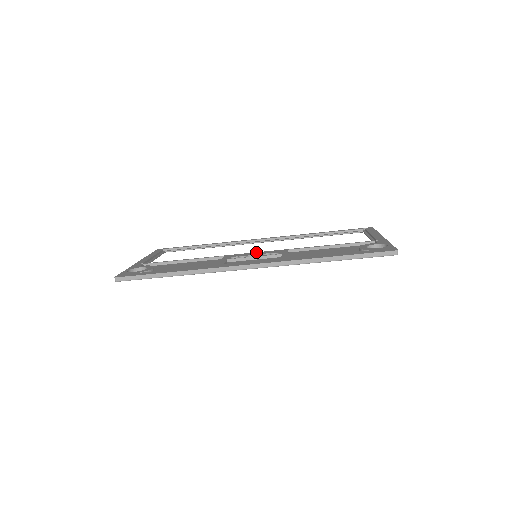
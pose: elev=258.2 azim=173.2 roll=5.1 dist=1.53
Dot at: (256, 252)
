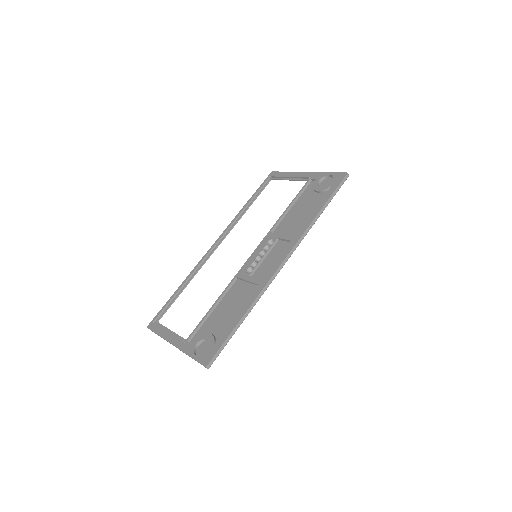
Dot at: (252, 254)
